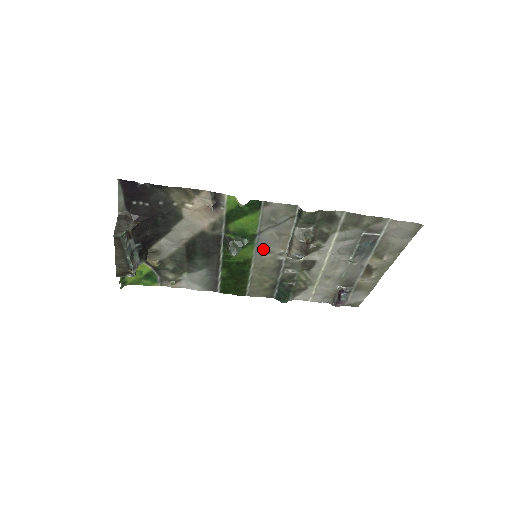
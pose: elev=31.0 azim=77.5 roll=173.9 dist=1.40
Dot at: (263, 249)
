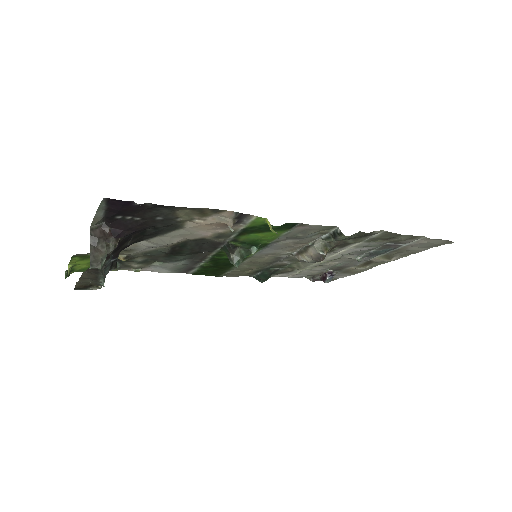
Dot at: (268, 251)
